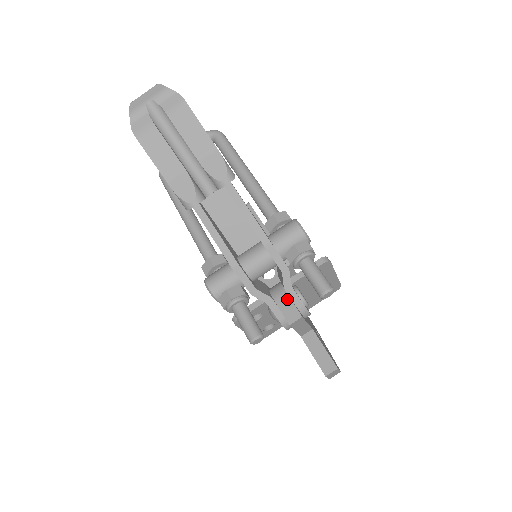
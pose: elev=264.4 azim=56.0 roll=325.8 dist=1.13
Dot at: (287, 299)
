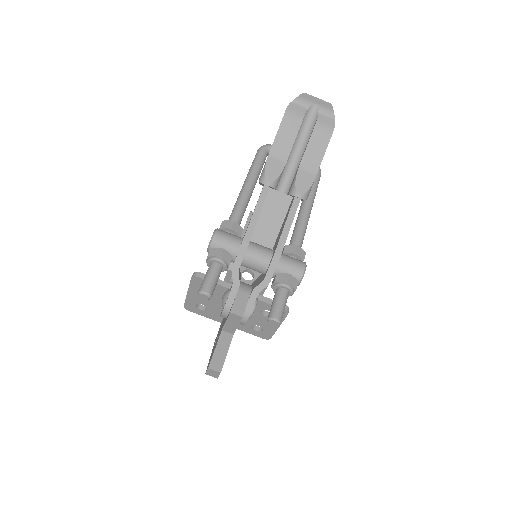
Dot at: (246, 298)
